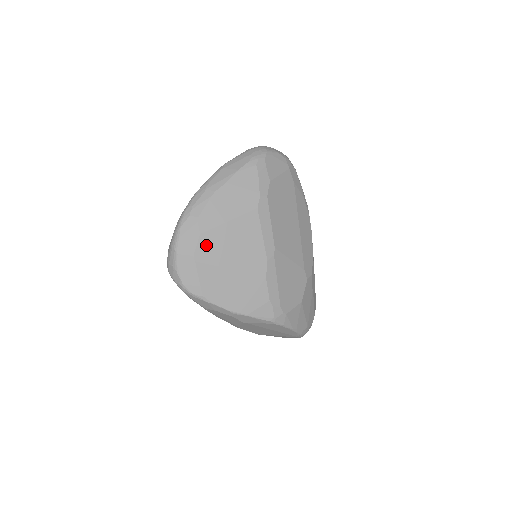
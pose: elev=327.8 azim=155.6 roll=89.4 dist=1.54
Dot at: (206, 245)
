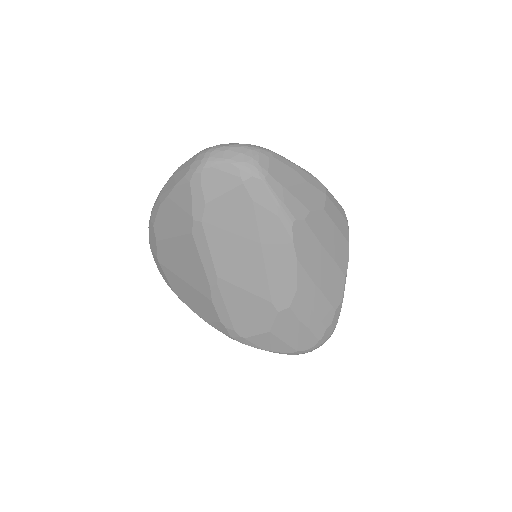
Dot at: (163, 252)
